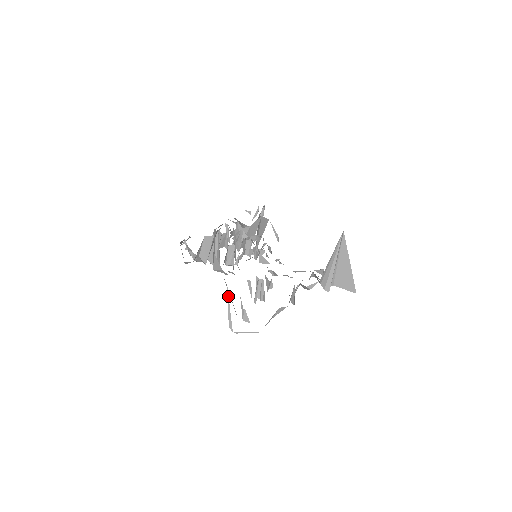
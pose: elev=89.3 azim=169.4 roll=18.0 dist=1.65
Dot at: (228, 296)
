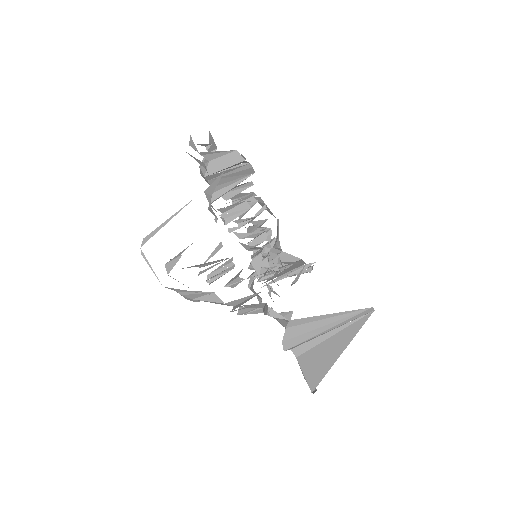
Dot at: occluded
